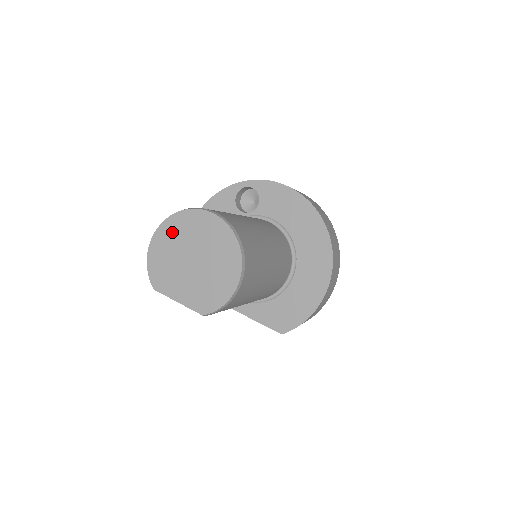
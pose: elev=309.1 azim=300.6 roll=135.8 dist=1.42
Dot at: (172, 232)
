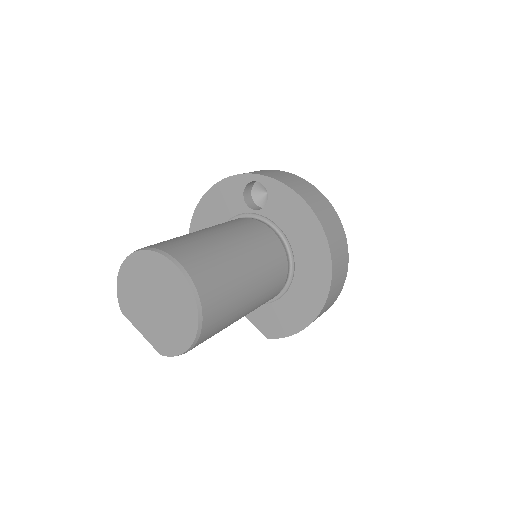
Dot at: (139, 267)
